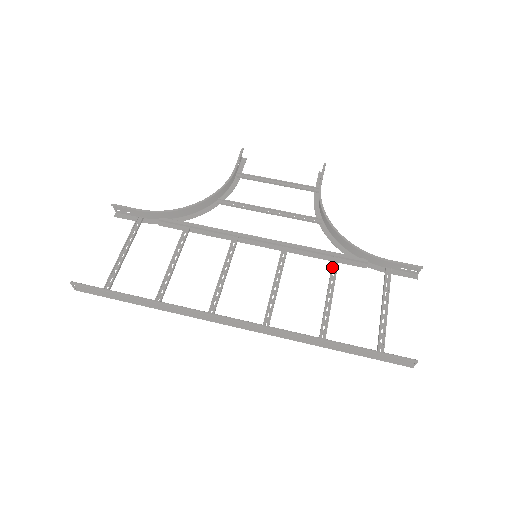
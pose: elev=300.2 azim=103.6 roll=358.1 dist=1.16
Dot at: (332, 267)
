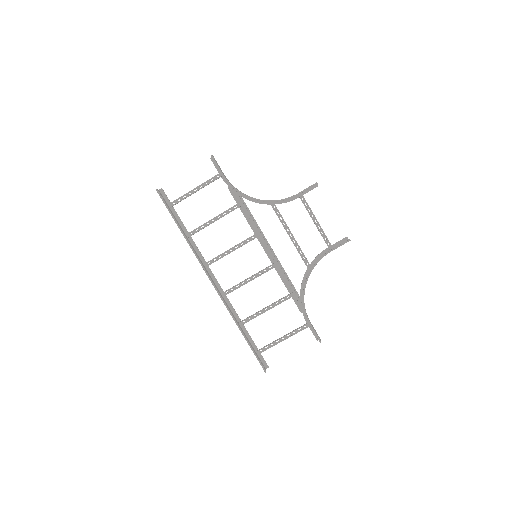
Dot at: (285, 297)
